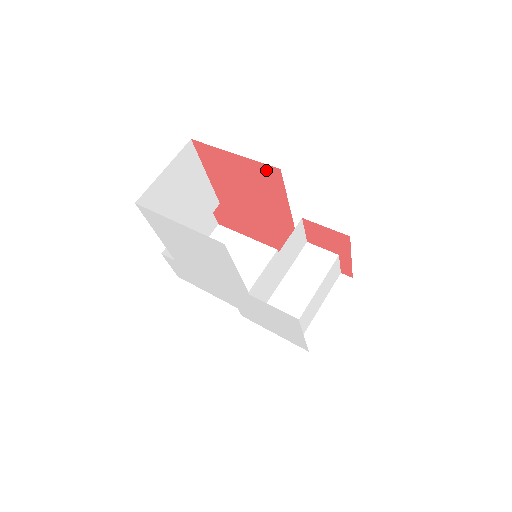
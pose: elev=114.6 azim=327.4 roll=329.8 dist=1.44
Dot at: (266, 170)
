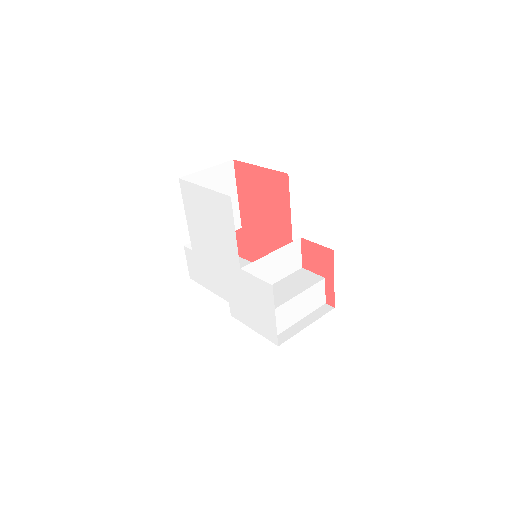
Dot at: (279, 178)
